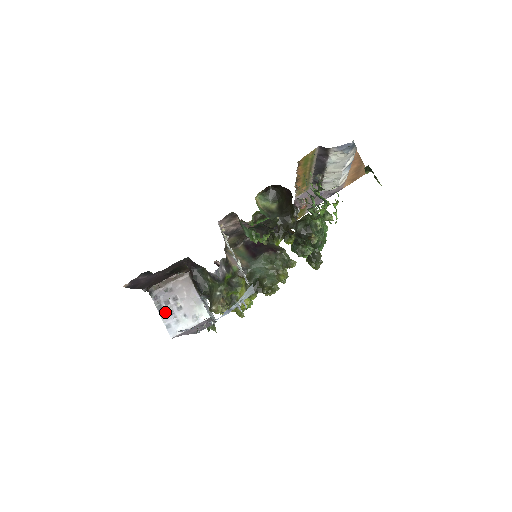
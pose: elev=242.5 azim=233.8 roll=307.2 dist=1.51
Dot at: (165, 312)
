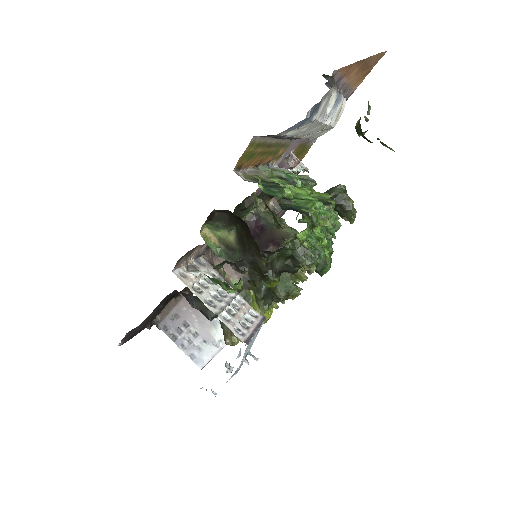
Dot at: (182, 342)
